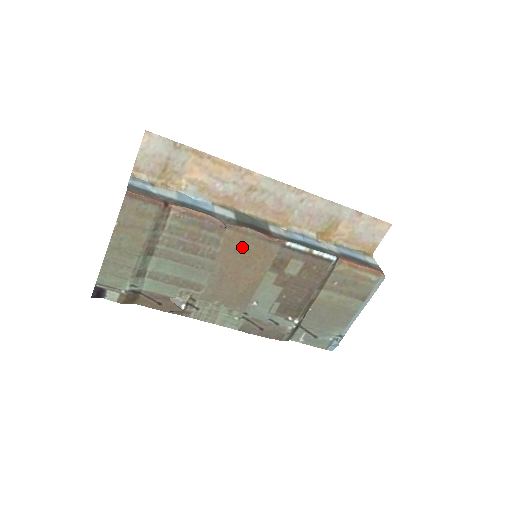
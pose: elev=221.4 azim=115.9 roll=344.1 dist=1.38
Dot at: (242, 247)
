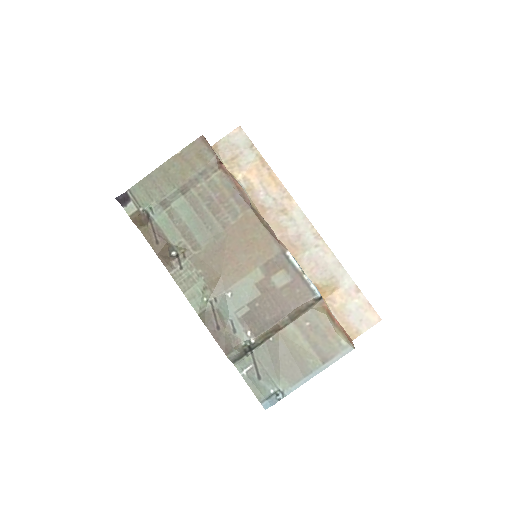
Dot at: (252, 232)
